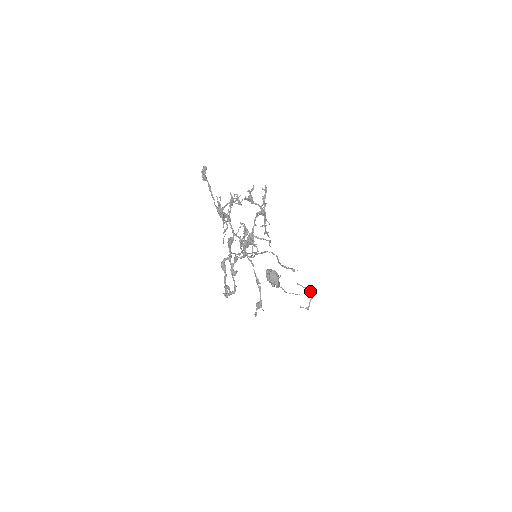
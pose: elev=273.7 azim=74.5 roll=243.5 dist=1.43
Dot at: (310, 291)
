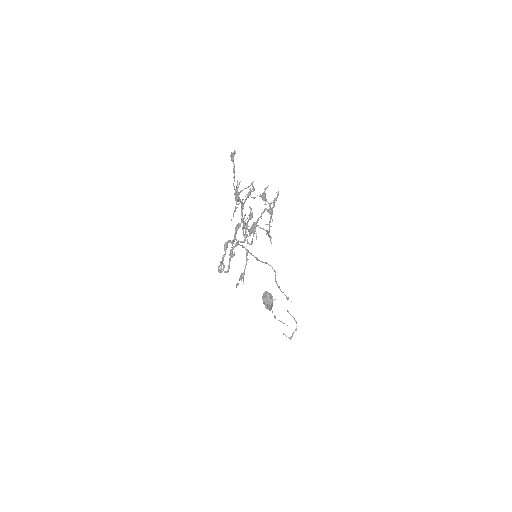
Dot at: occluded
